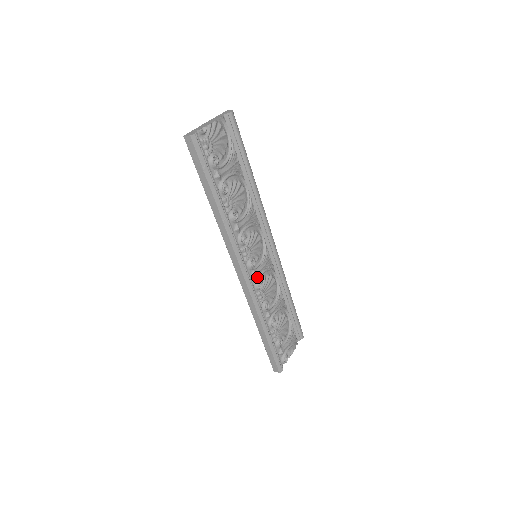
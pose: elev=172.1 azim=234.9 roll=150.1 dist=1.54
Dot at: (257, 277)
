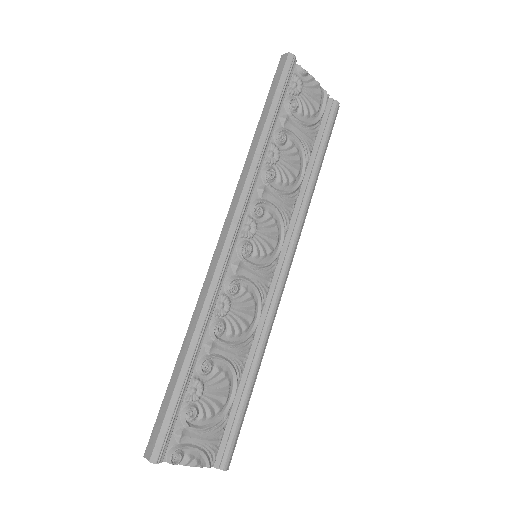
Dot at: (238, 275)
